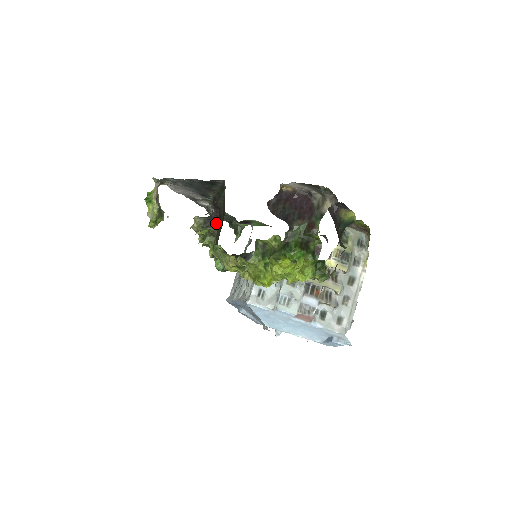
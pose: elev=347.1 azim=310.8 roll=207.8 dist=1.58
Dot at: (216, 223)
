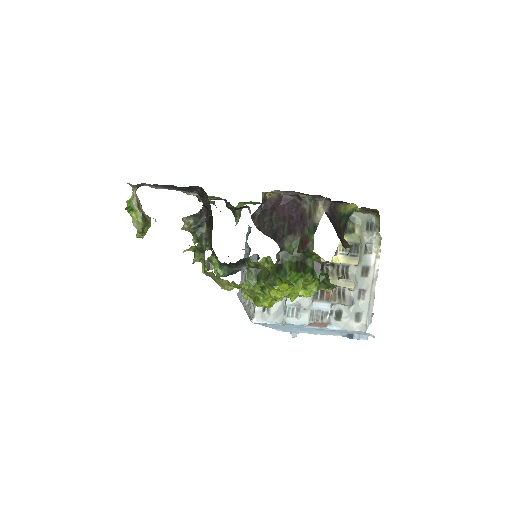
Dot at: (207, 221)
